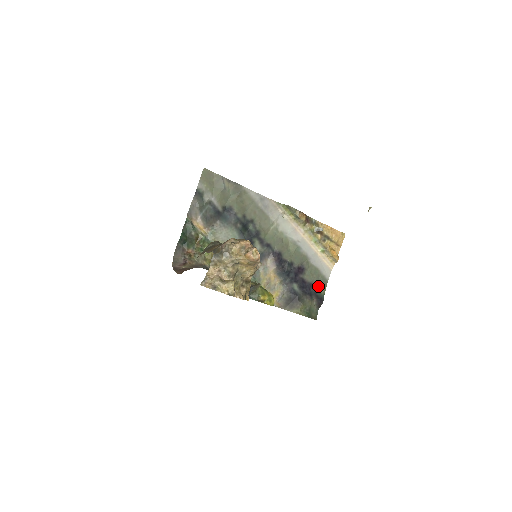
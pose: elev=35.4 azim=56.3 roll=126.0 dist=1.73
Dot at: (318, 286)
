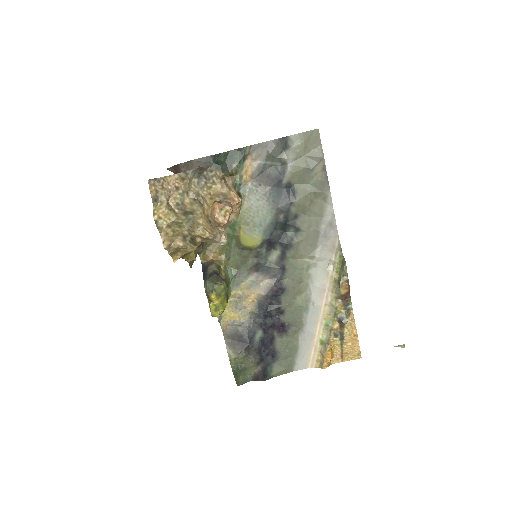
Dot at: (278, 363)
